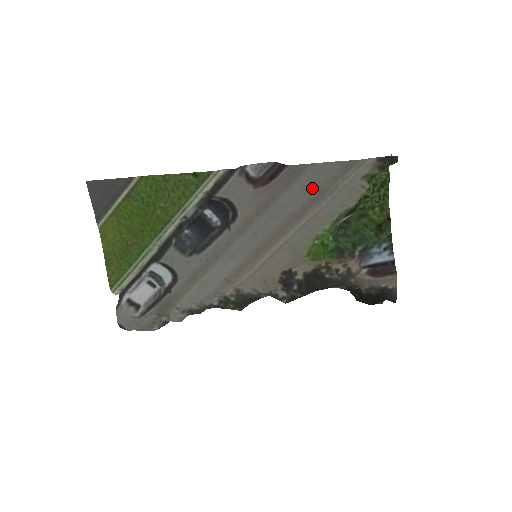
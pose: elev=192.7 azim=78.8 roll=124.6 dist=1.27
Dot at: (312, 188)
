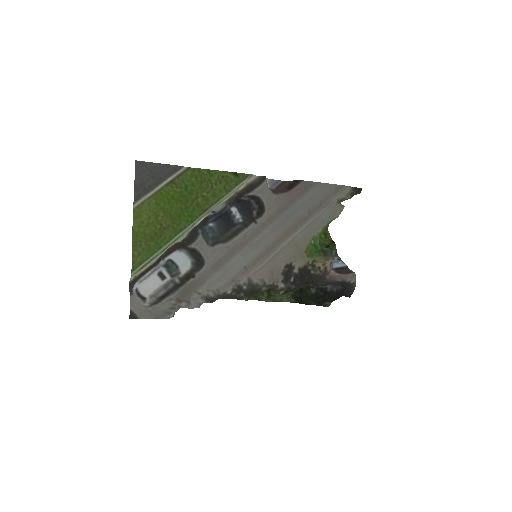
Dot at: (316, 199)
